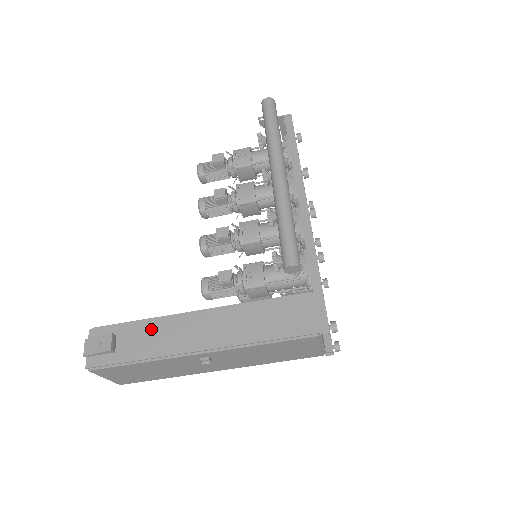
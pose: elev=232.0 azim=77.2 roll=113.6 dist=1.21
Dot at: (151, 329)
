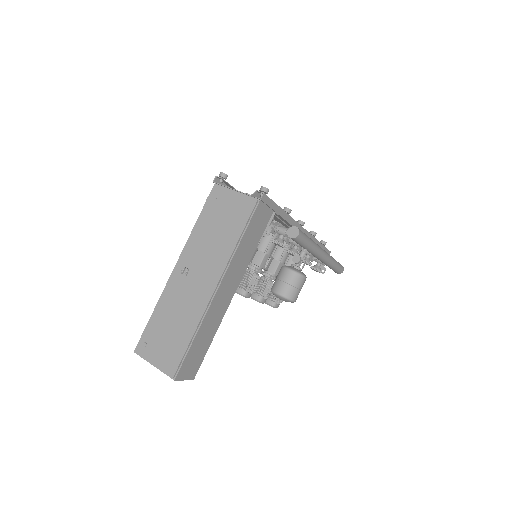
Dot at: occluded
